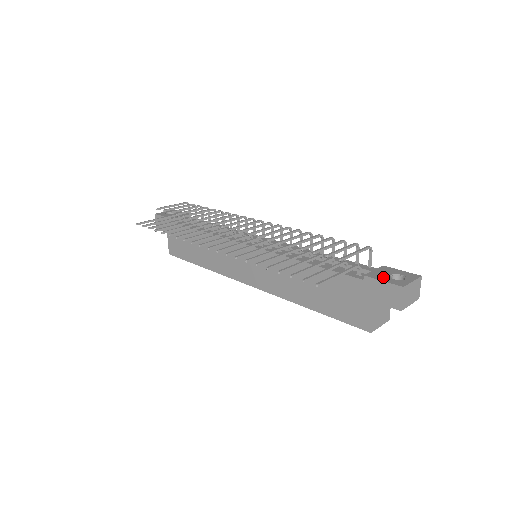
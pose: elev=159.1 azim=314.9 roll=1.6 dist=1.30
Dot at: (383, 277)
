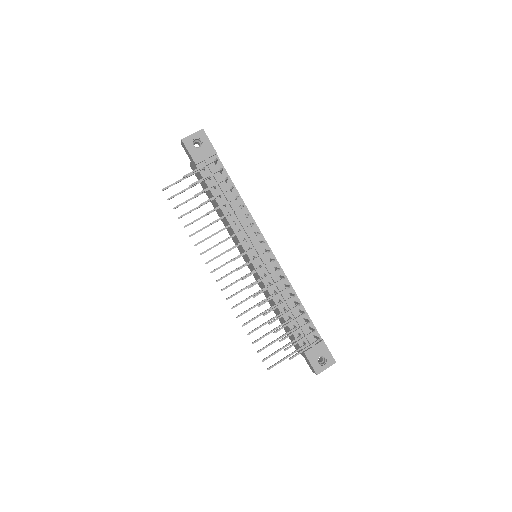
Dot at: (313, 359)
